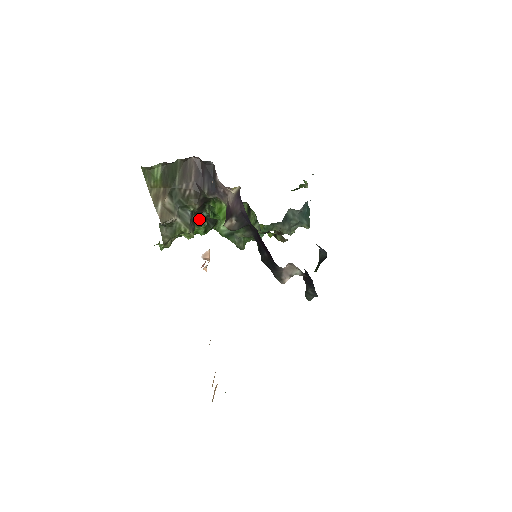
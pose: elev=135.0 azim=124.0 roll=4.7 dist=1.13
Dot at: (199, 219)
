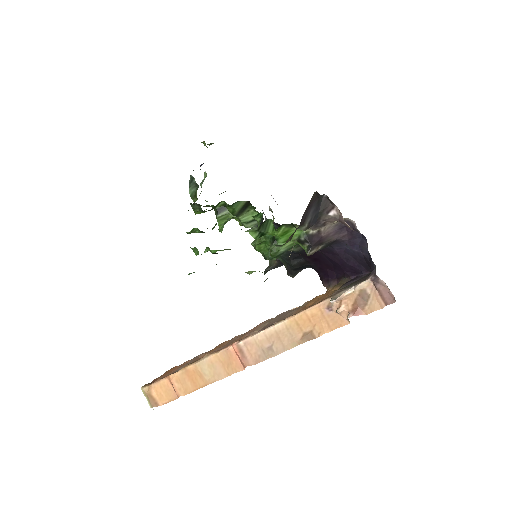
Dot at: occluded
